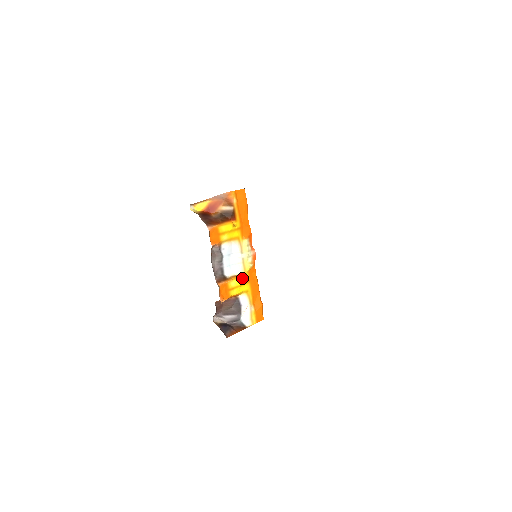
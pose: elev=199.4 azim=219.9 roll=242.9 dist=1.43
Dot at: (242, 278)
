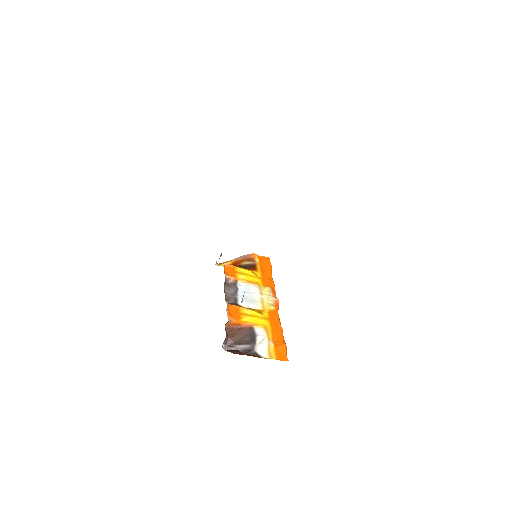
Dot at: (259, 312)
